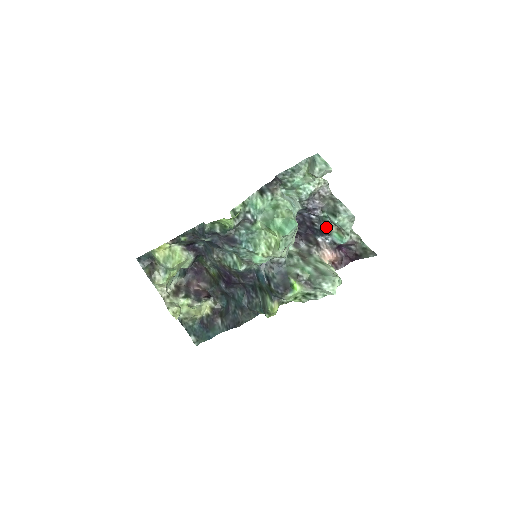
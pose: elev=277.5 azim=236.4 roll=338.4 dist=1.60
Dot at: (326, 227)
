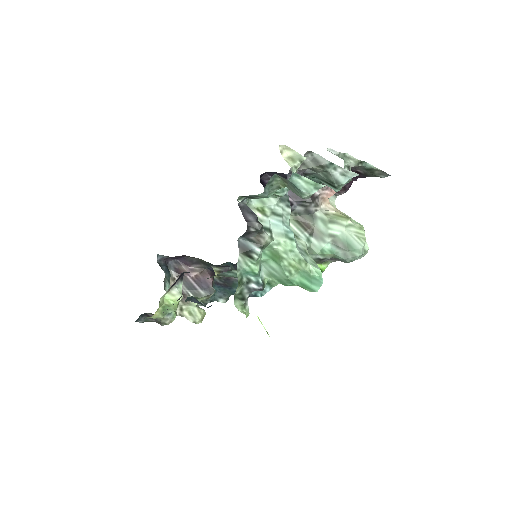
Dot at: occluded
